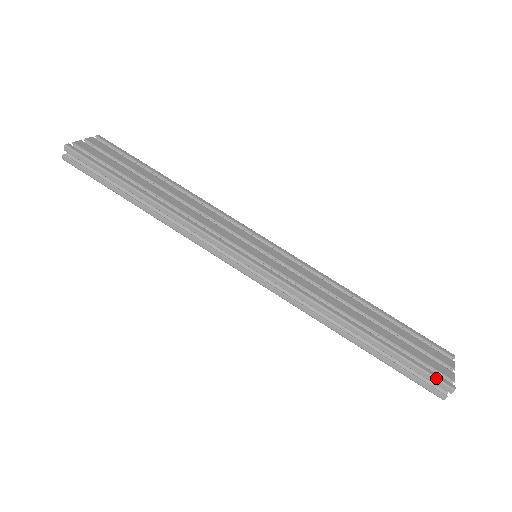
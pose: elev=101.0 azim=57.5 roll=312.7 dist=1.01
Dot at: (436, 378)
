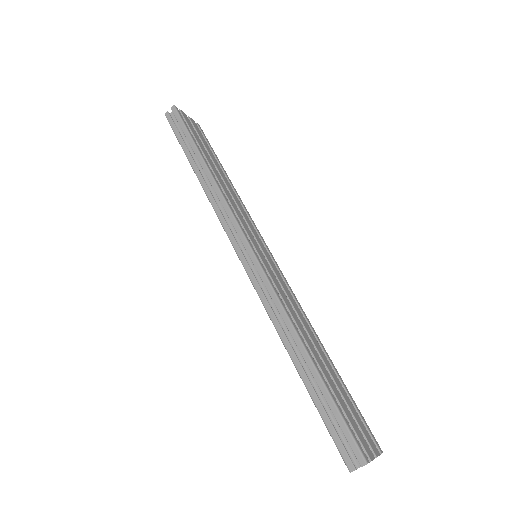
Dot at: (355, 440)
